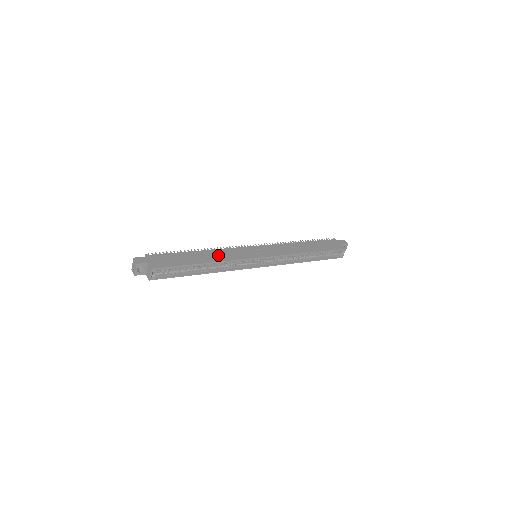
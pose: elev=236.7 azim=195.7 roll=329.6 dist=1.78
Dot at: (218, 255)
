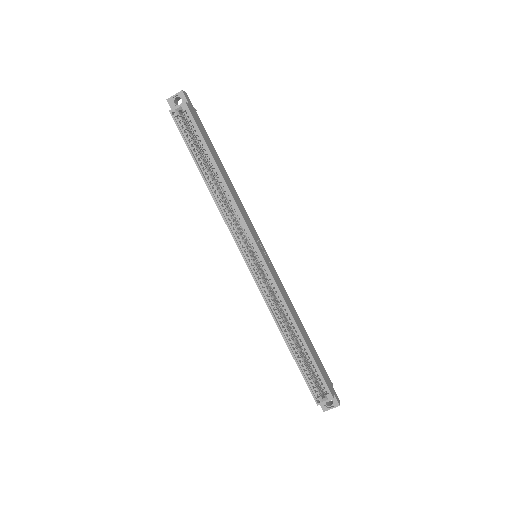
Dot at: (235, 194)
